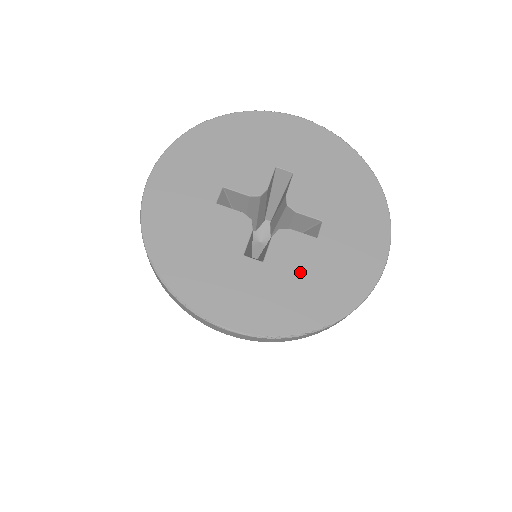
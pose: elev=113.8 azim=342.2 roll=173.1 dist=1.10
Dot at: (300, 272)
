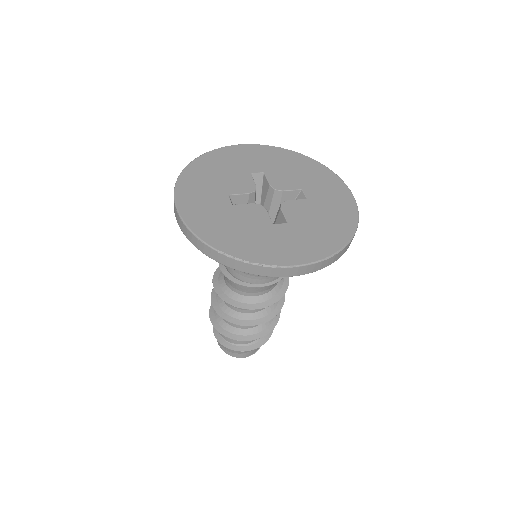
Dot at: (313, 219)
